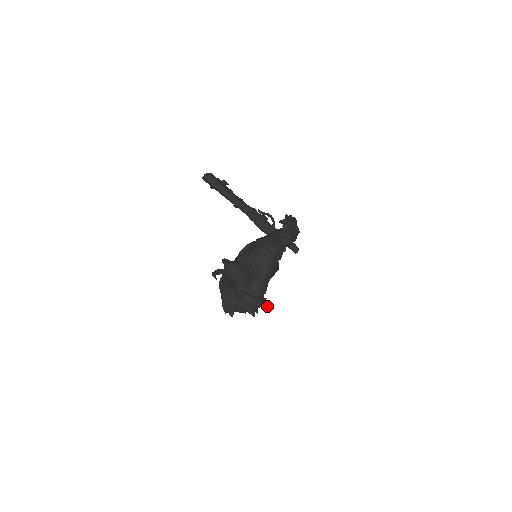
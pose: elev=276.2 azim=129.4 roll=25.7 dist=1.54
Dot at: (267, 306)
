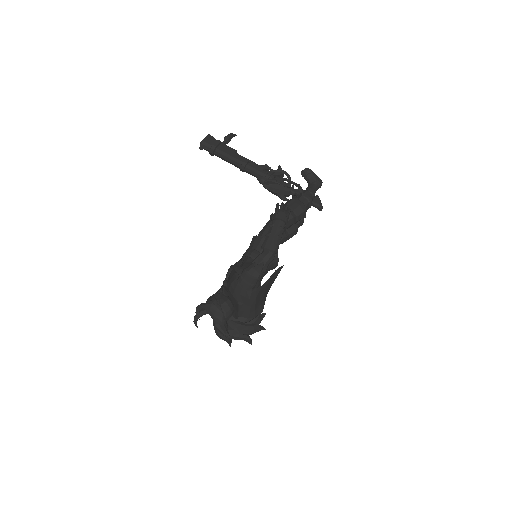
Dot at: (263, 329)
